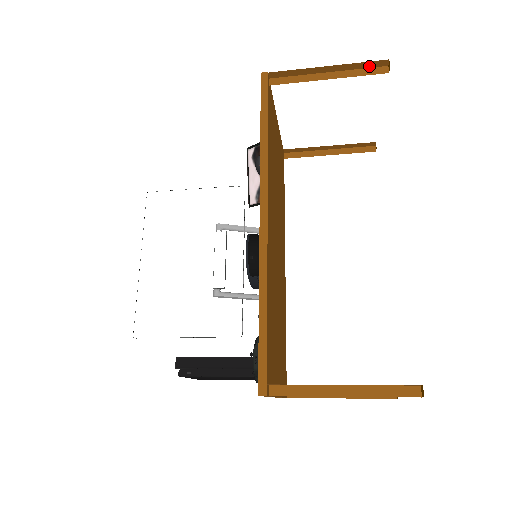
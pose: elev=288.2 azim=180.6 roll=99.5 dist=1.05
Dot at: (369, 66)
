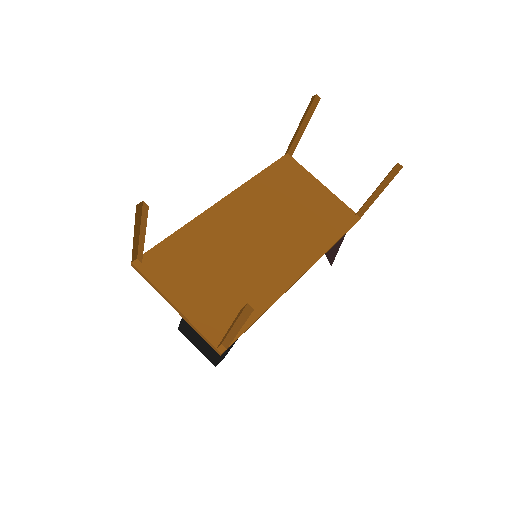
Dot at: (315, 108)
